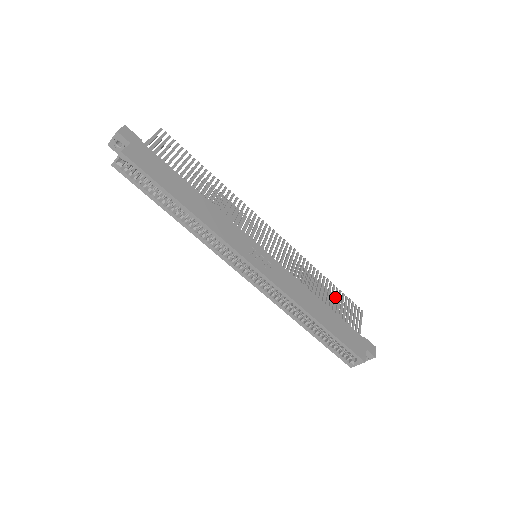
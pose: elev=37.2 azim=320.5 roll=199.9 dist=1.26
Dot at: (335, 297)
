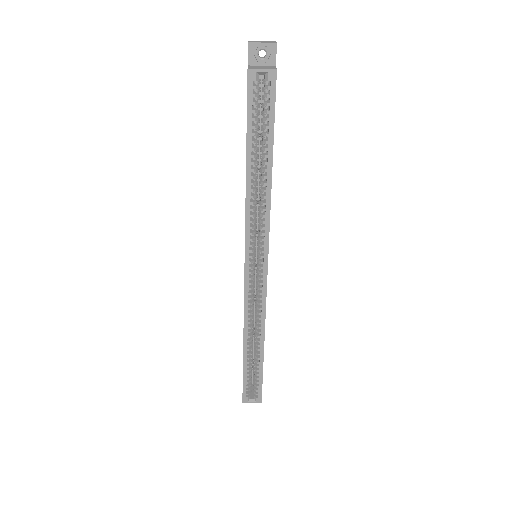
Dot at: occluded
